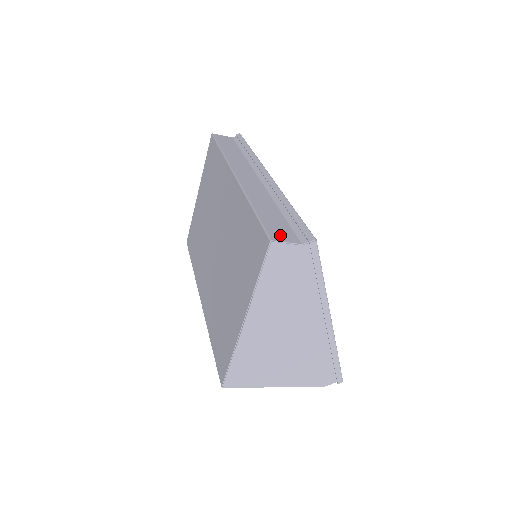
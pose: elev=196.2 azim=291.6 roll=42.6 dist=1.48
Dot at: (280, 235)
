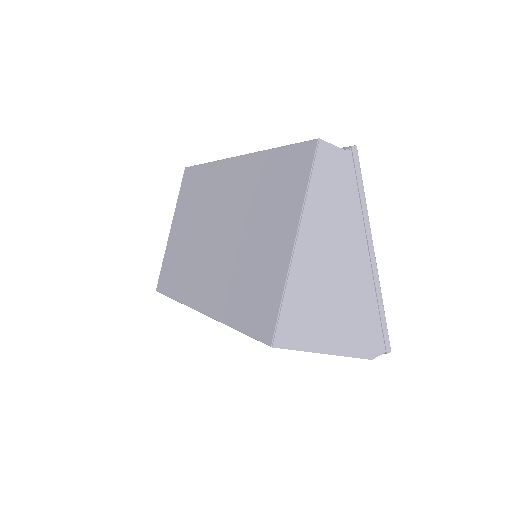
Dot at: occluded
